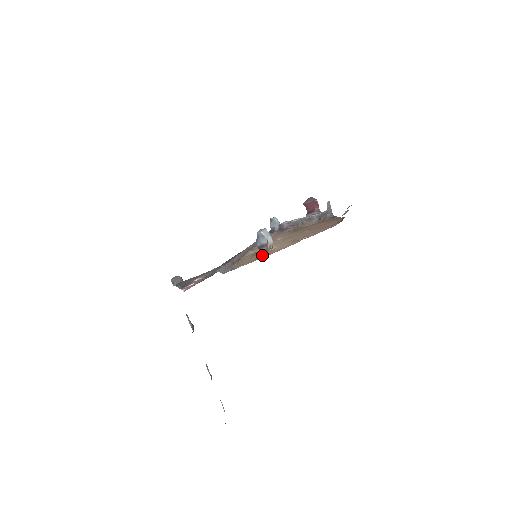
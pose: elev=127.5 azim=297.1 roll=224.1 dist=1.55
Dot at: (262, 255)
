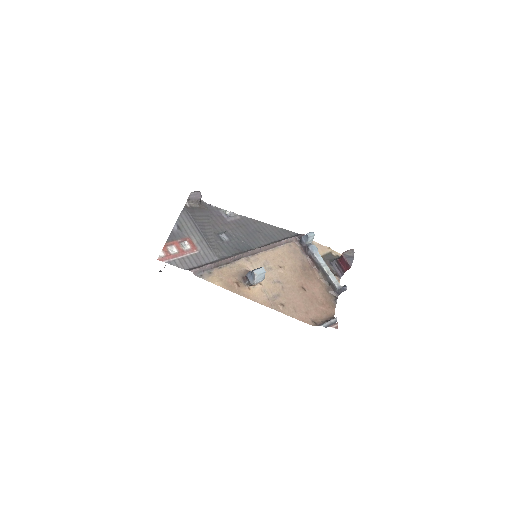
Dot at: (239, 287)
